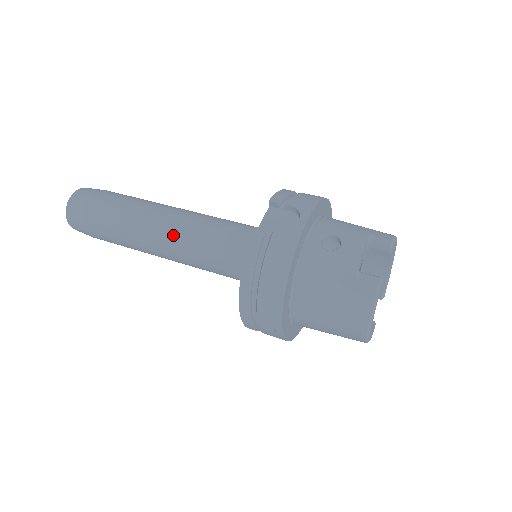
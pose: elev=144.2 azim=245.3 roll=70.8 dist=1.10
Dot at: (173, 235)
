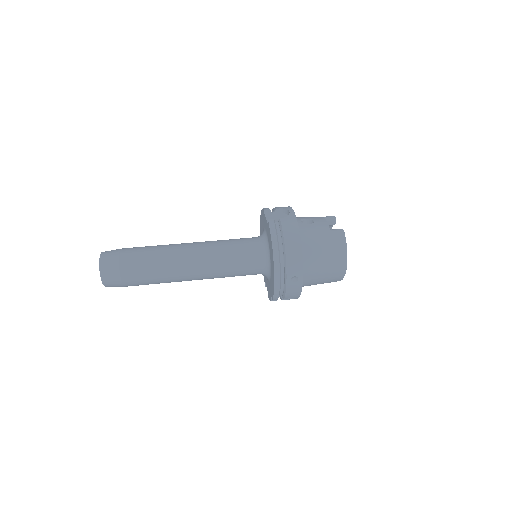
Dot at: (201, 253)
